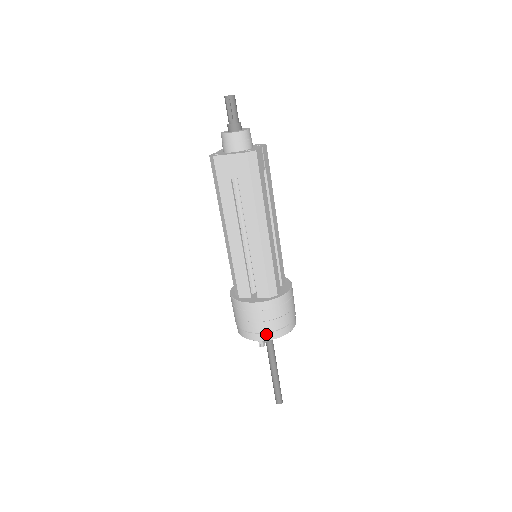
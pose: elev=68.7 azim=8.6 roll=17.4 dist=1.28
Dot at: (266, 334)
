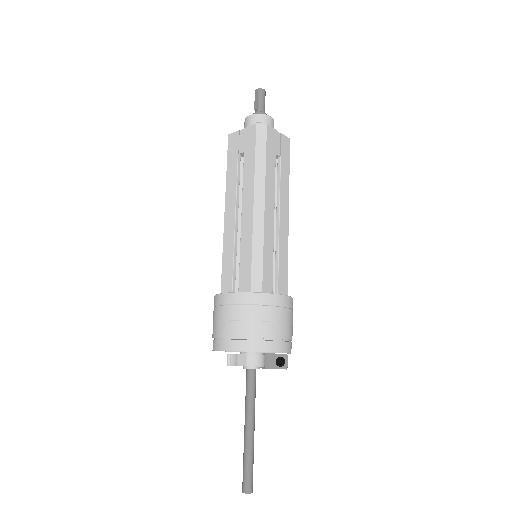
Dot at: (235, 341)
